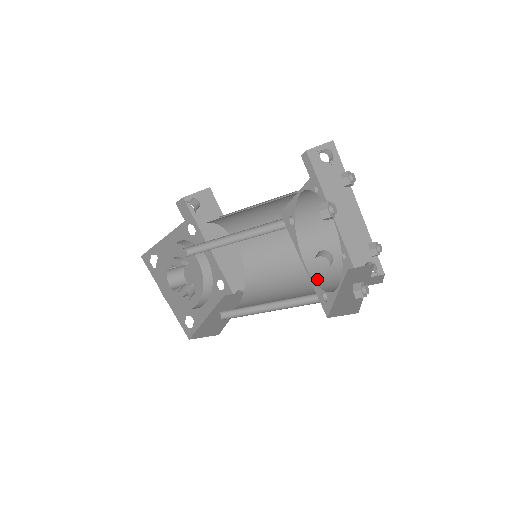
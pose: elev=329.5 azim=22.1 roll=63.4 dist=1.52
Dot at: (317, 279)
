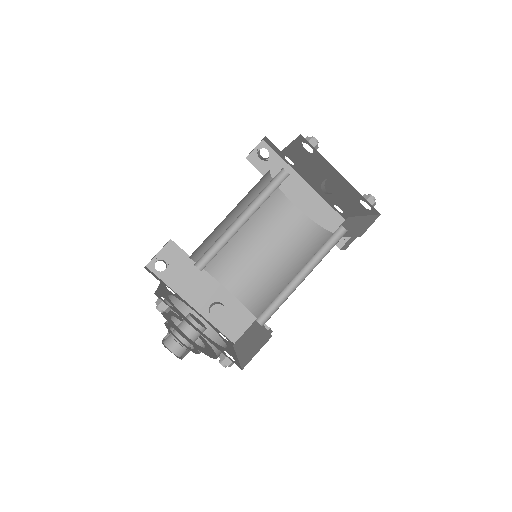
Dot at: occluded
